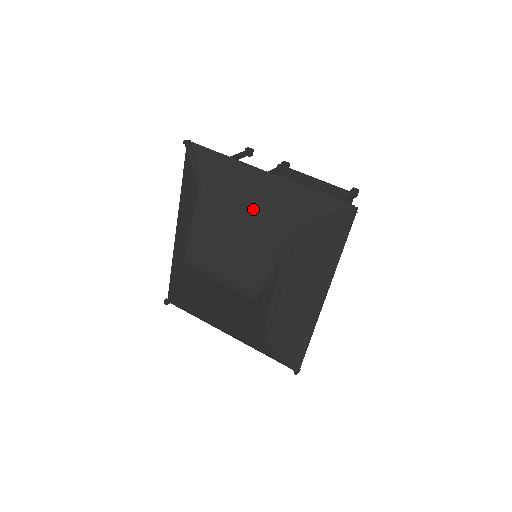
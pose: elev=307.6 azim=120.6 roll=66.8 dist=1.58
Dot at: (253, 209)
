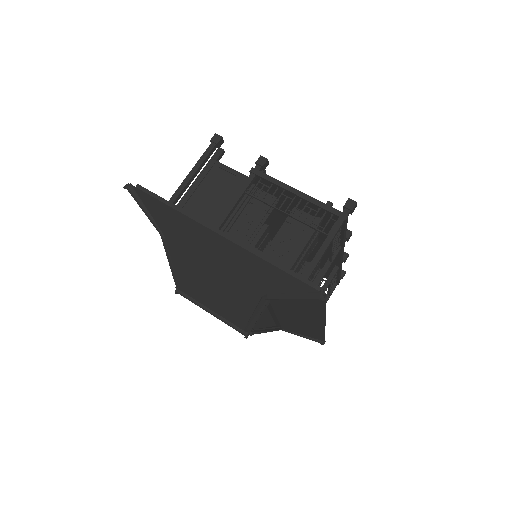
Dot at: (219, 266)
